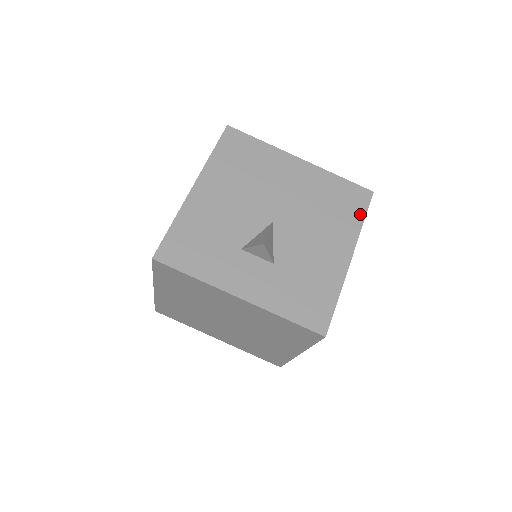
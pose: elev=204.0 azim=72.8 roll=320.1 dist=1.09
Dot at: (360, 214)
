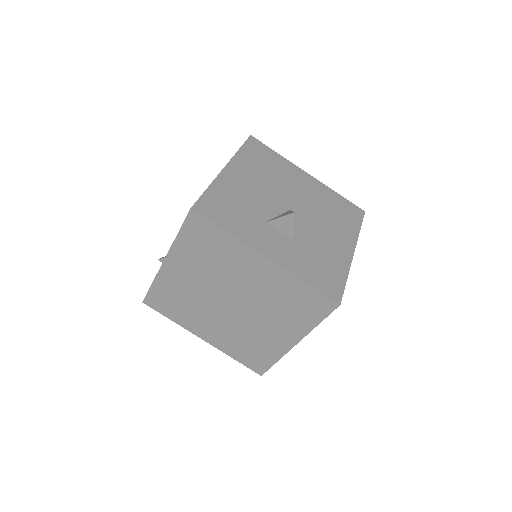
Dot at: (357, 223)
